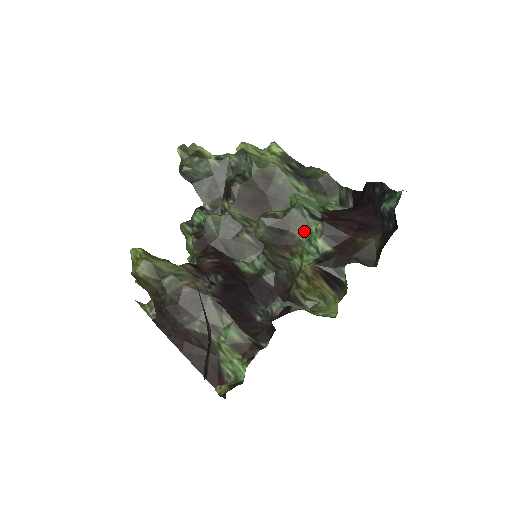
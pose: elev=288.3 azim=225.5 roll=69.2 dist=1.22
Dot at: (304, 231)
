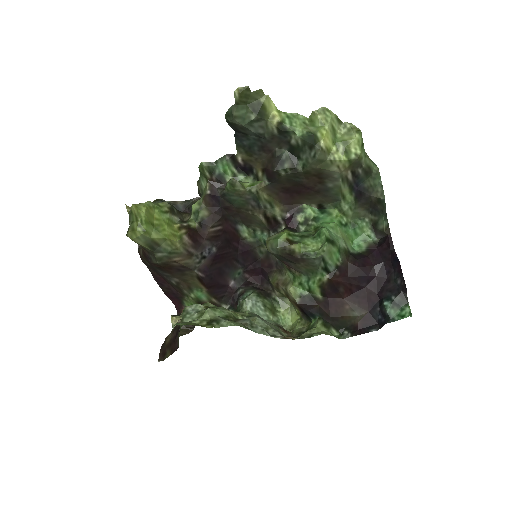
Dot at: (310, 271)
